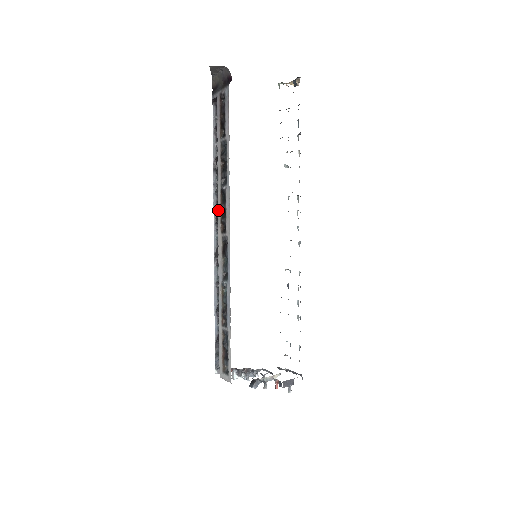
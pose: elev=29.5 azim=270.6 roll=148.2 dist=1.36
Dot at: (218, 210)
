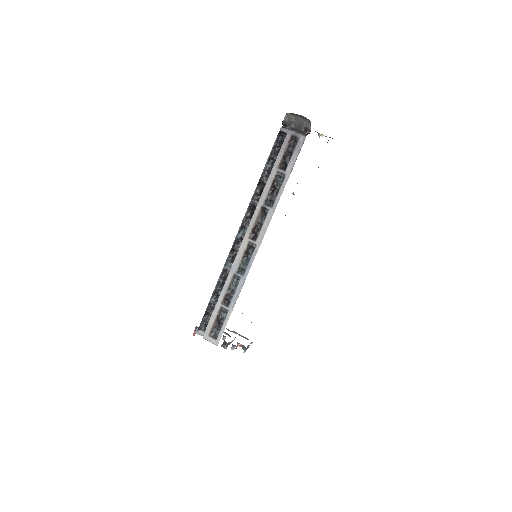
Dot at: (252, 219)
